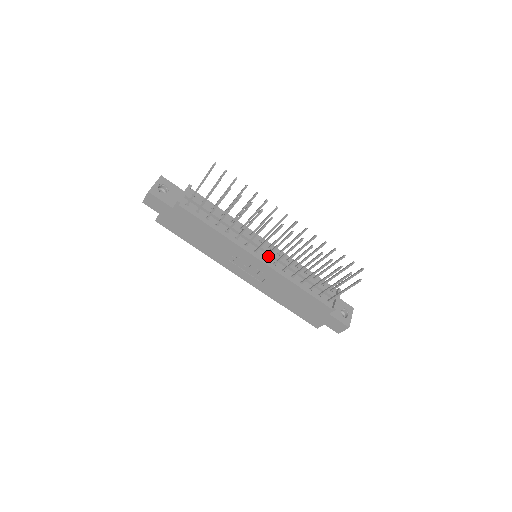
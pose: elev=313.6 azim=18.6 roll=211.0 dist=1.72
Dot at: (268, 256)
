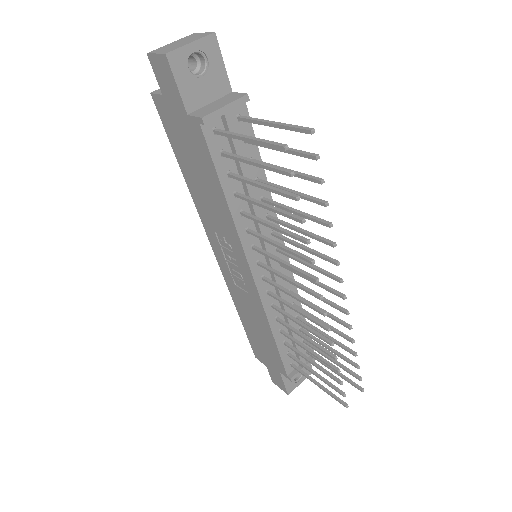
Dot at: (270, 276)
